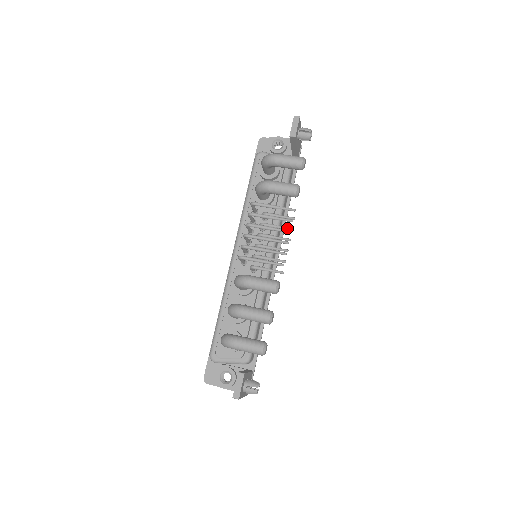
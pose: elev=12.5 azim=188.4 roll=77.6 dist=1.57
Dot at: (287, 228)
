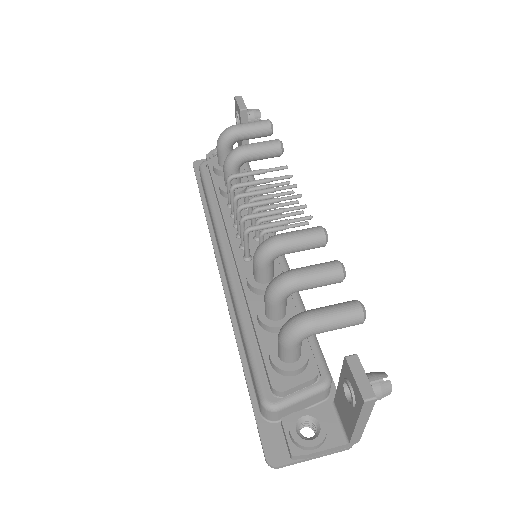
Dot at: (287, 192)
